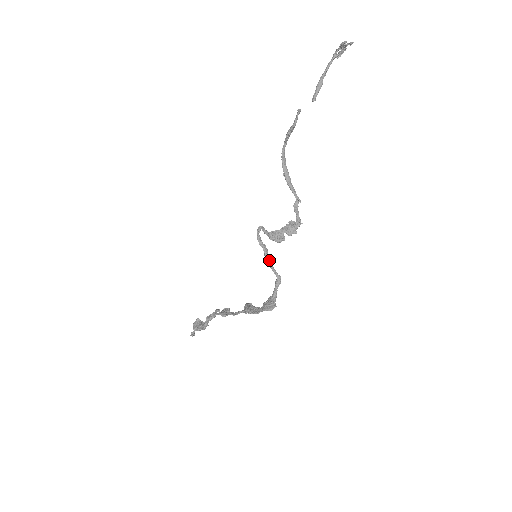
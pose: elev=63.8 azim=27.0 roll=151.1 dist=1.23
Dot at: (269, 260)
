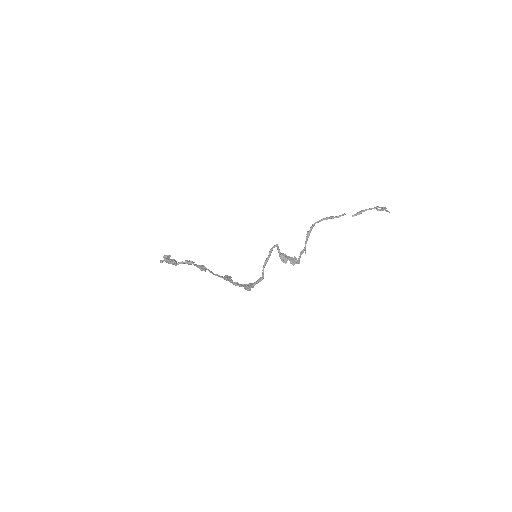
Dot at: (265, 265)
